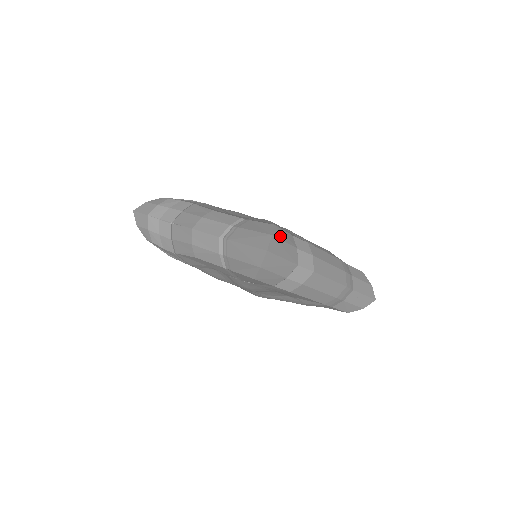
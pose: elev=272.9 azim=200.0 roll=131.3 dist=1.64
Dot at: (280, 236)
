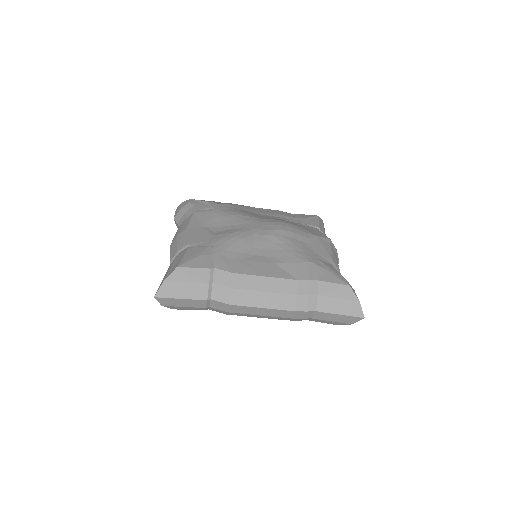
Dot at: (180, 278)
